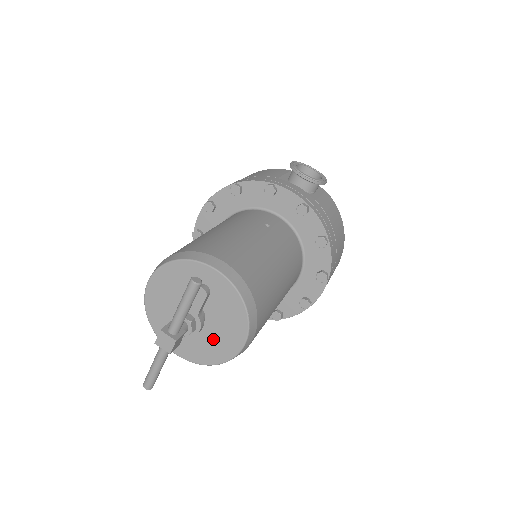
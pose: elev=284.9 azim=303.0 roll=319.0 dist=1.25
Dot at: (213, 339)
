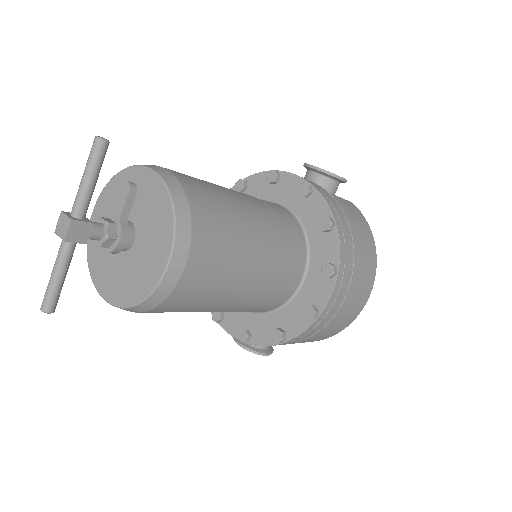
Dot at: (140, 264)
